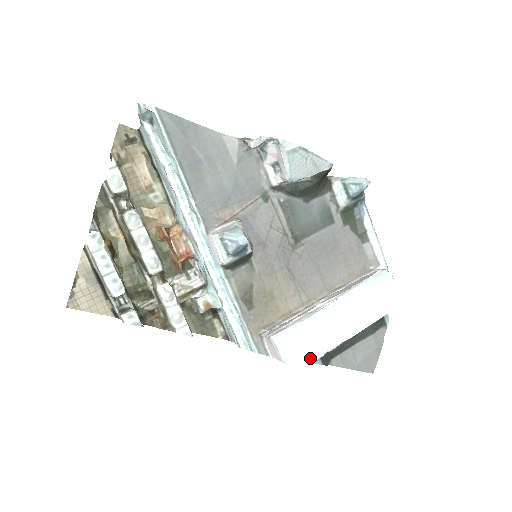
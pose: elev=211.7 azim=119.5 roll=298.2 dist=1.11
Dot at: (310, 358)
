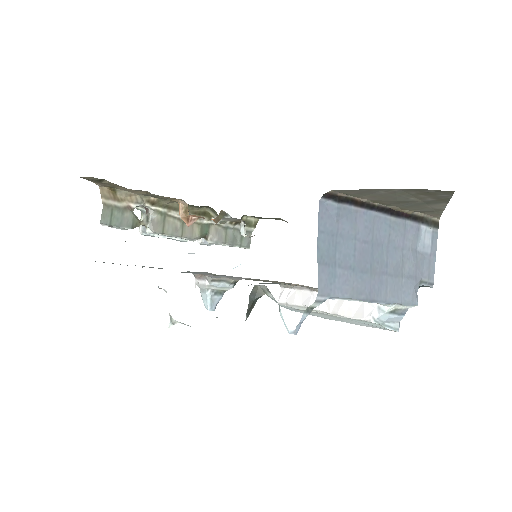
Dot at: (312, 315)
